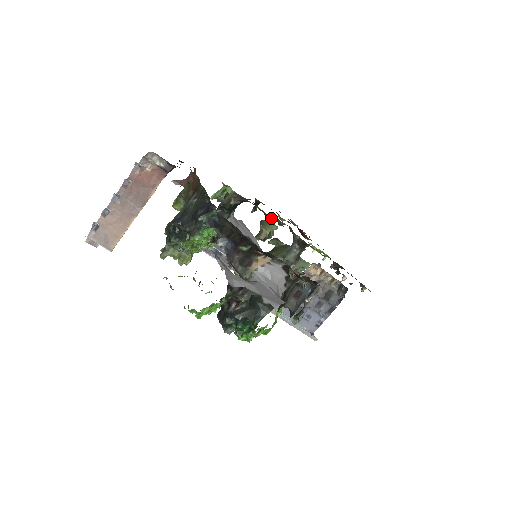
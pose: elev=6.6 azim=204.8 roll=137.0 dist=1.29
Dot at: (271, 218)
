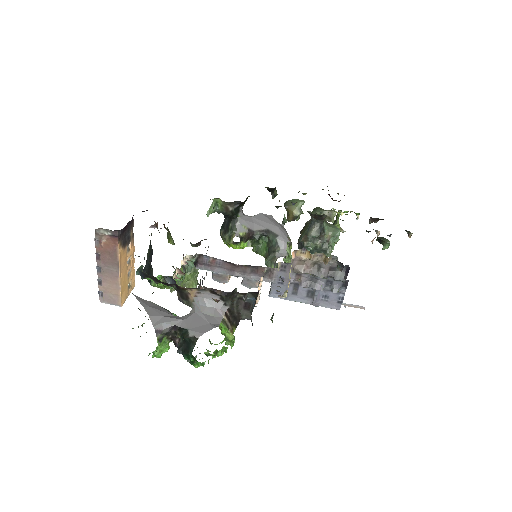
Dot at: occluded
